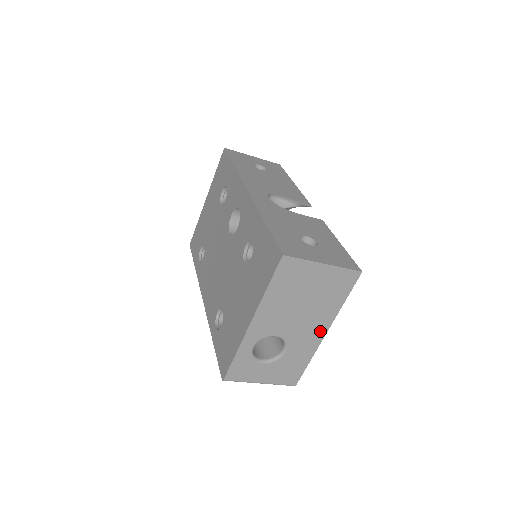
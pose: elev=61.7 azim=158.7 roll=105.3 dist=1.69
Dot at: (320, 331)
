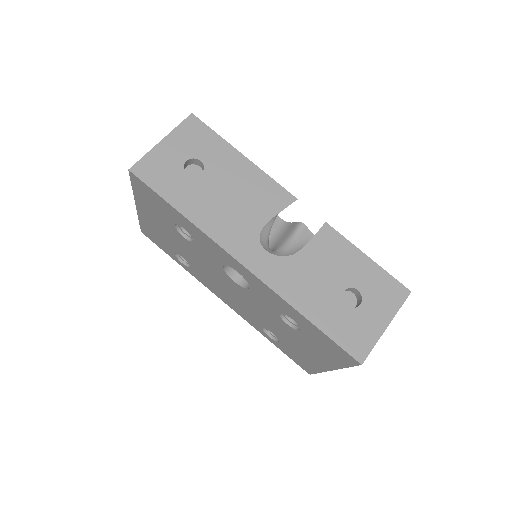
Dot at: occluded
